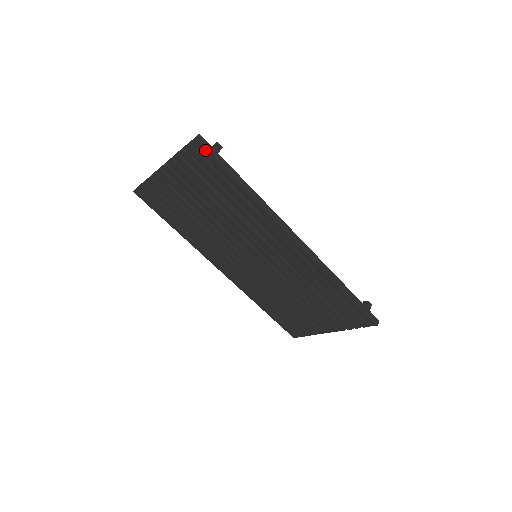
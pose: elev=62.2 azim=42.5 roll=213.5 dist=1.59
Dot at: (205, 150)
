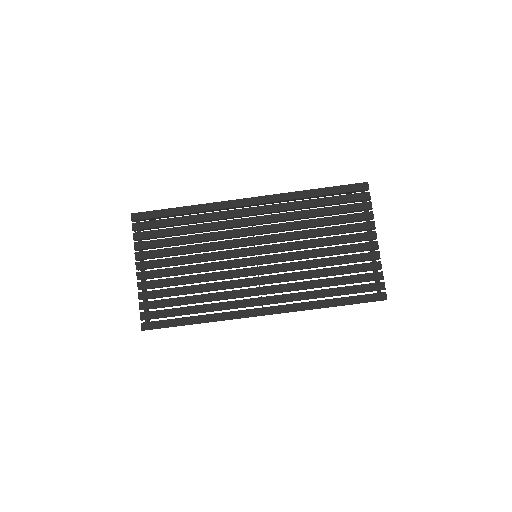
Dot at: (142, 214)
